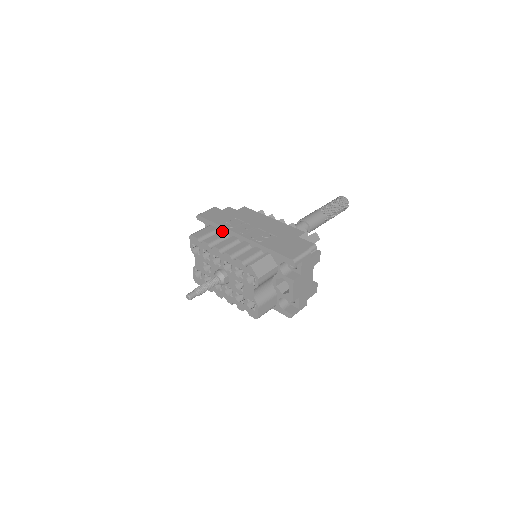
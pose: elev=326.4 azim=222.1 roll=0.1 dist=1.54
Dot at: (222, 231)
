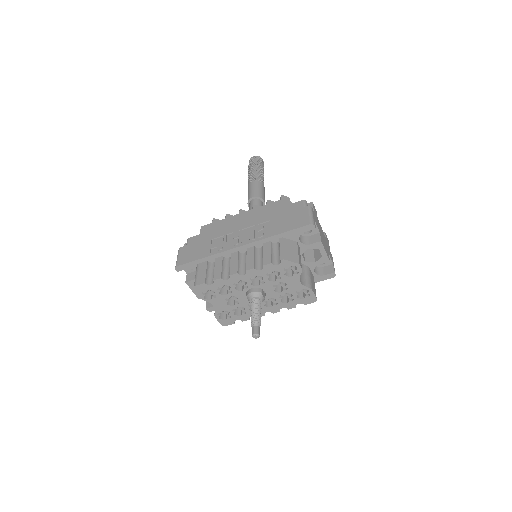
Dot at: (216, 259)
